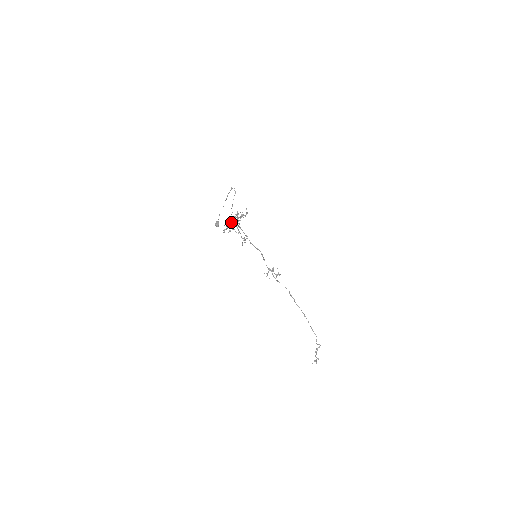
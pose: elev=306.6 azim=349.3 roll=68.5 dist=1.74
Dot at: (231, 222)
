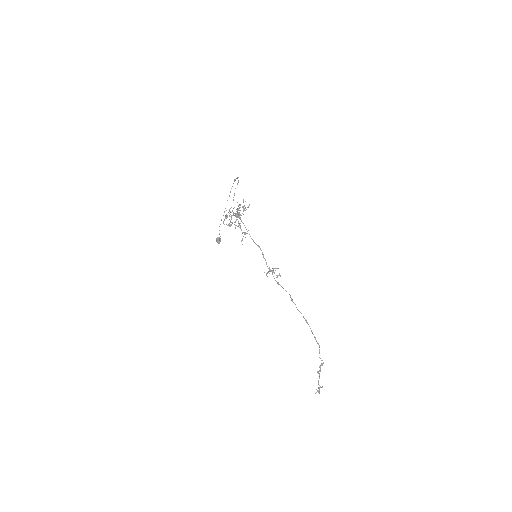
Dot at: occluded
